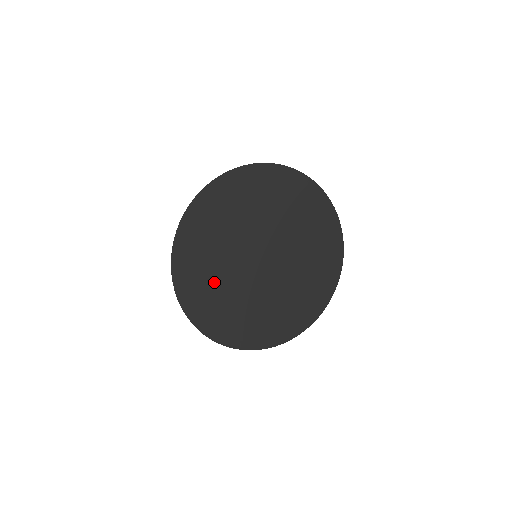
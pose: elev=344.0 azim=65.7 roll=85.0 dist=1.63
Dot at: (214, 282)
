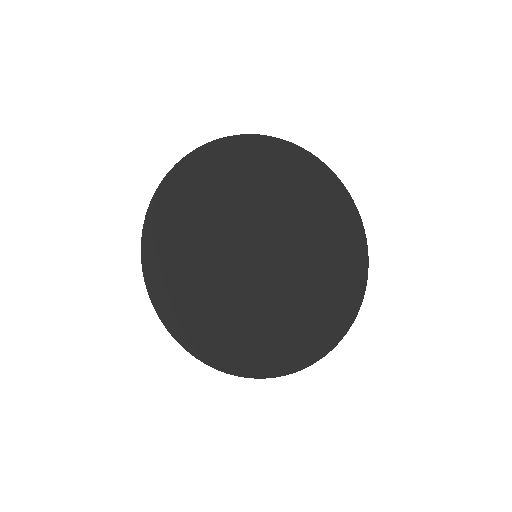
Dot at: (209, 295)
